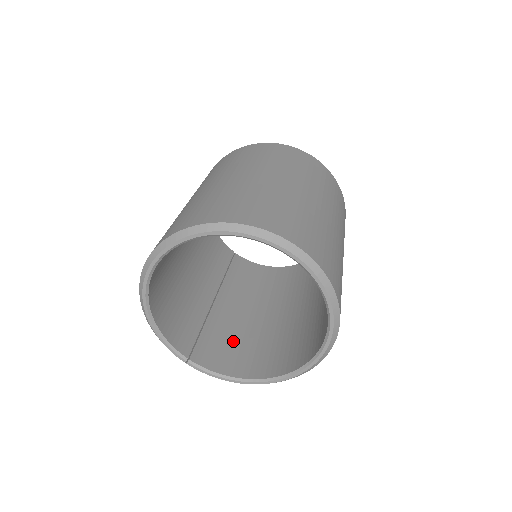
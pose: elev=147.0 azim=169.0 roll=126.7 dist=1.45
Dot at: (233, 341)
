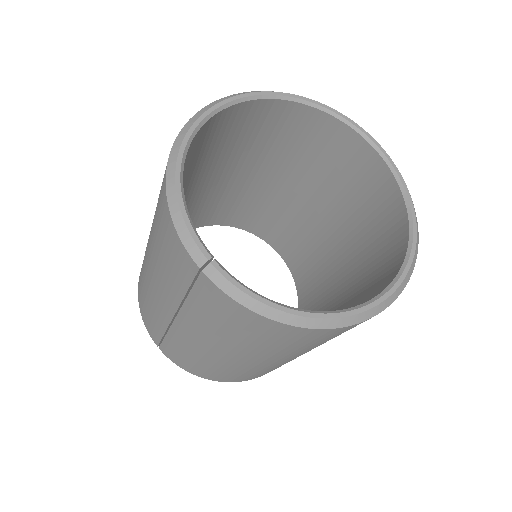
Dot at: occluded
